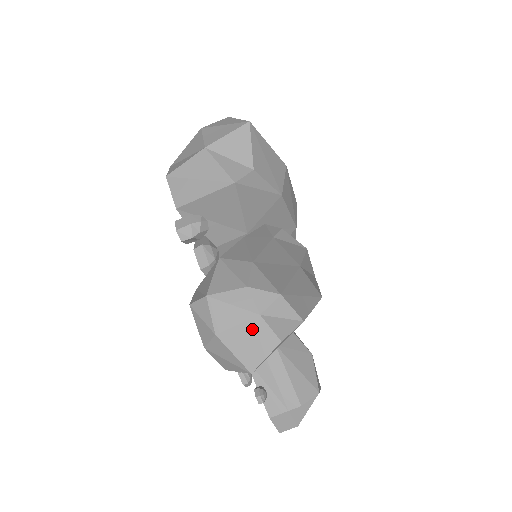
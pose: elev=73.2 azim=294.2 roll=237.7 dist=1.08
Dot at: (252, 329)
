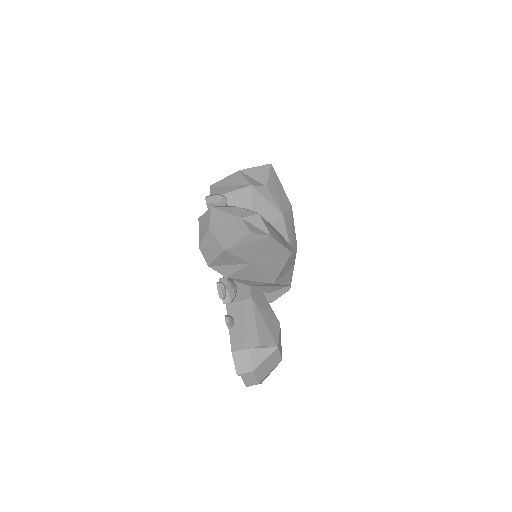
Dot at: (234, 225)
